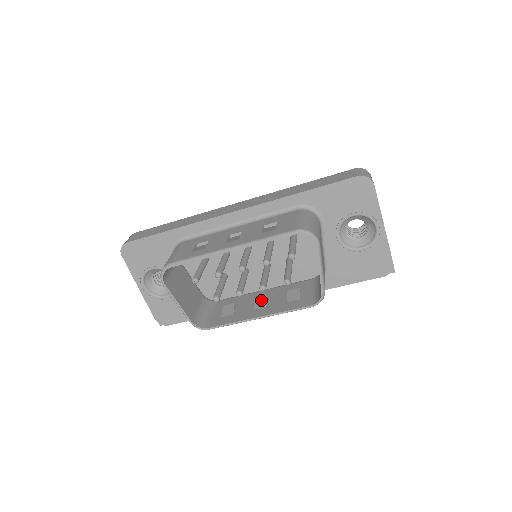
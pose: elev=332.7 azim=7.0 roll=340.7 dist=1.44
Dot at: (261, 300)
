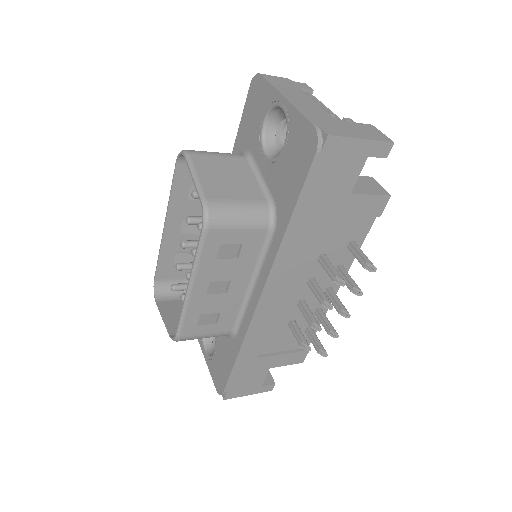
Dot at: (219, 281)
